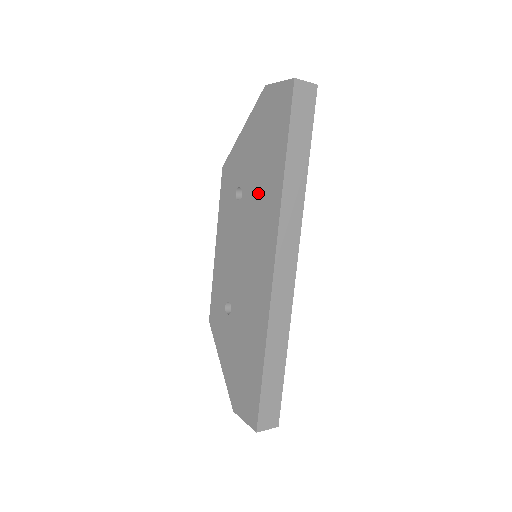
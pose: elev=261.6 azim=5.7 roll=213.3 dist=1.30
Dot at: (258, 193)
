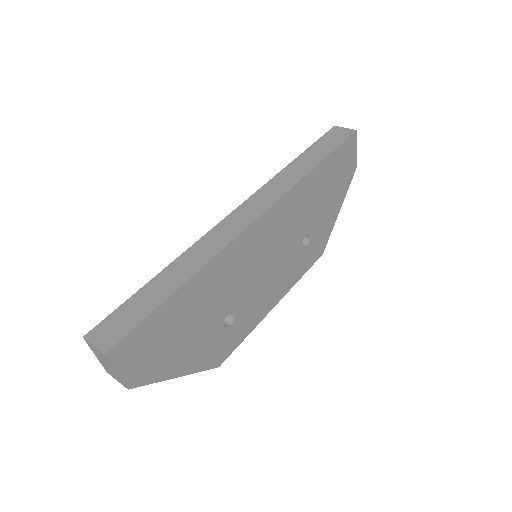
Dot at: occluded
